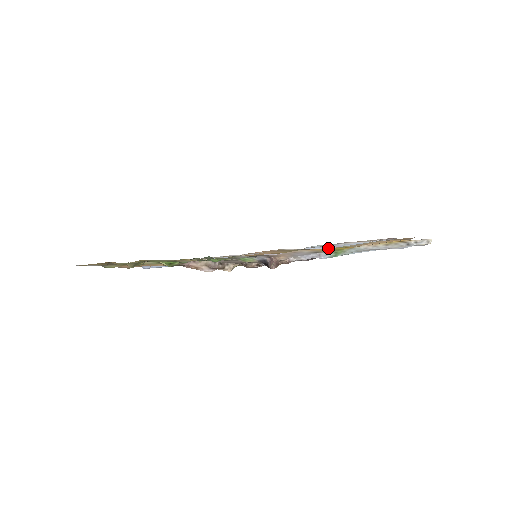
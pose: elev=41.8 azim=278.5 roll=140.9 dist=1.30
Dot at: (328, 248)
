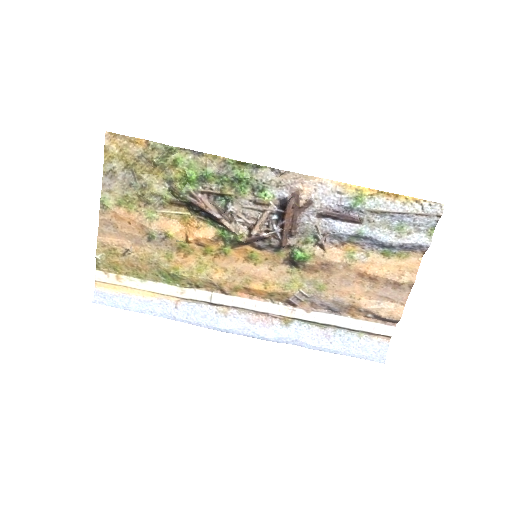
Dot at: (317, 335)
